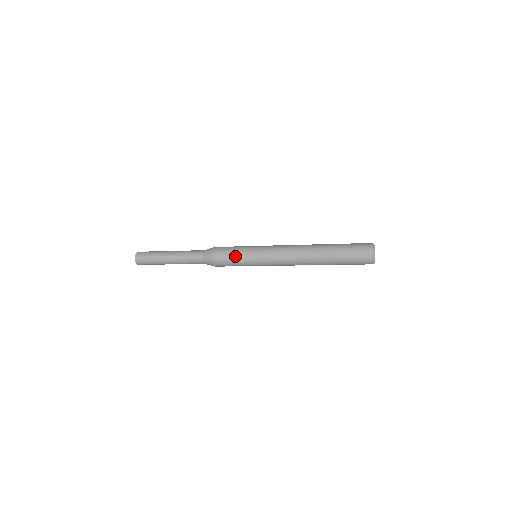
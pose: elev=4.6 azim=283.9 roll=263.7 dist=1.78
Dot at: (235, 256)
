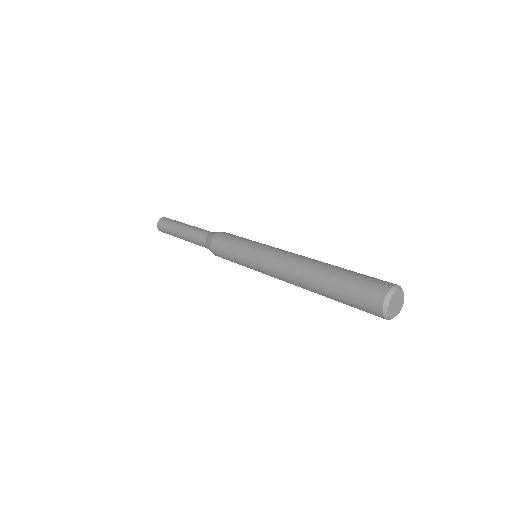
Dot at: (231, 244)
